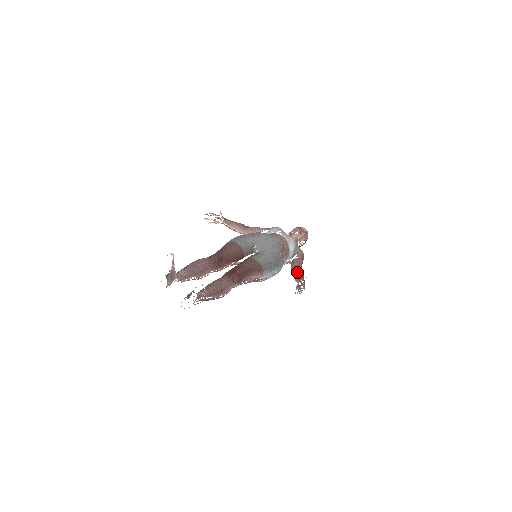
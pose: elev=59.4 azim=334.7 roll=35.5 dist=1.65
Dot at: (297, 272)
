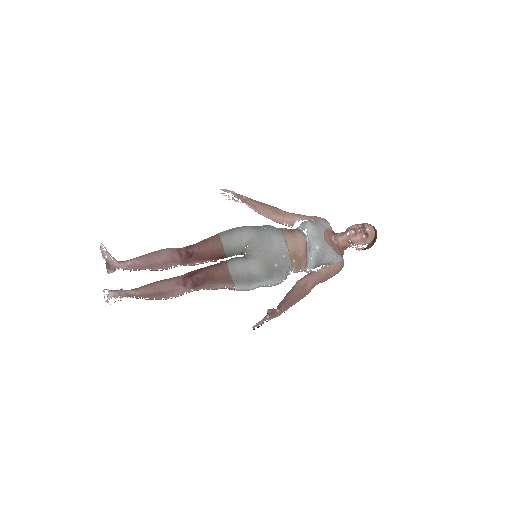
Dot at: (288, 294)
